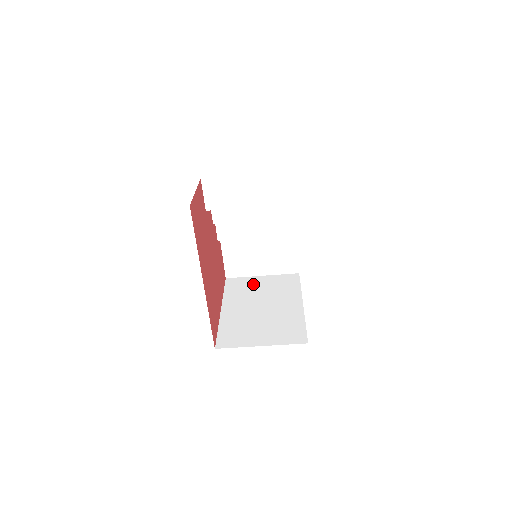
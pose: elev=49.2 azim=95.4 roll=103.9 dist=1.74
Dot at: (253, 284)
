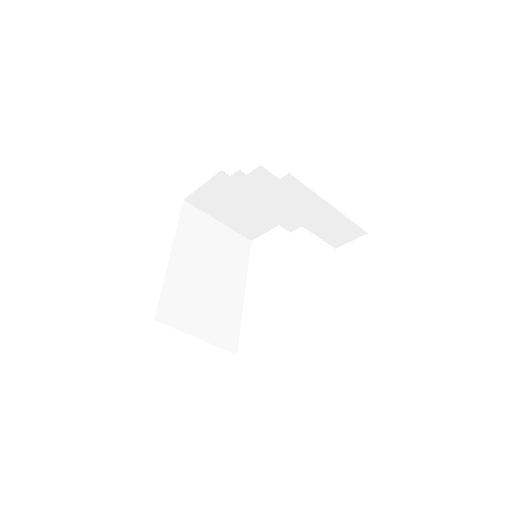
Dot at: (209, 230)
